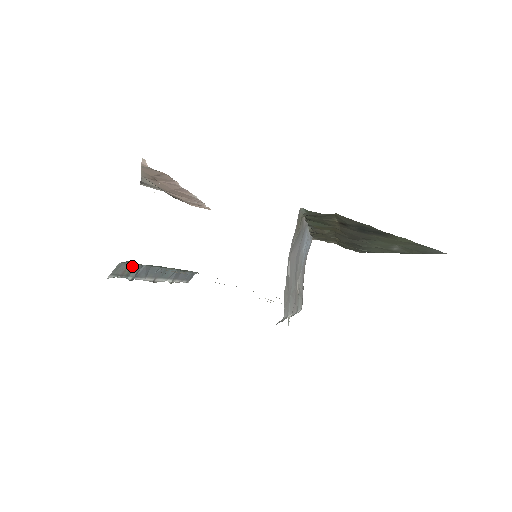
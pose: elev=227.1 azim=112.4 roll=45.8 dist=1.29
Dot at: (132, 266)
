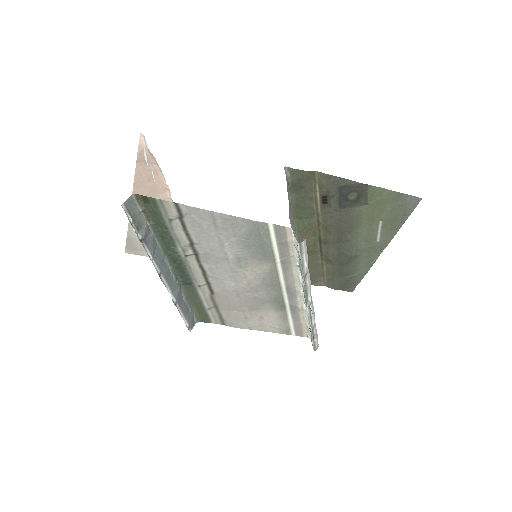
Dot at: (142, 218)
